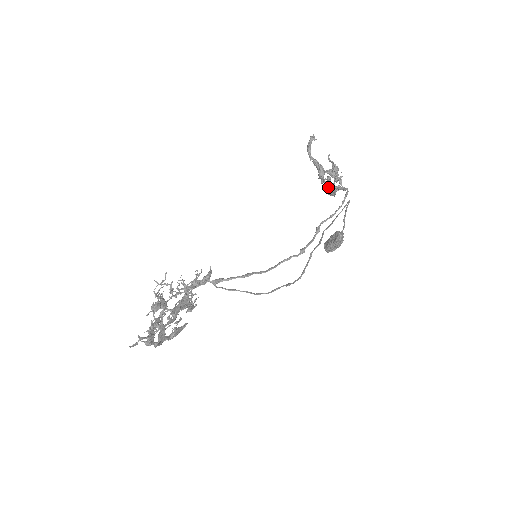
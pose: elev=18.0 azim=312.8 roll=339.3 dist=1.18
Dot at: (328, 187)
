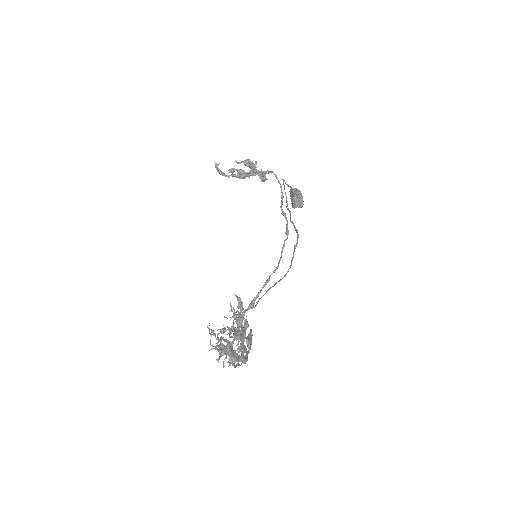
Dot at: (253, 171)
